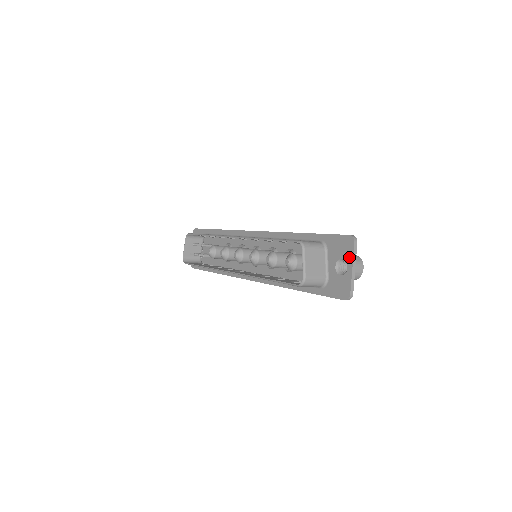
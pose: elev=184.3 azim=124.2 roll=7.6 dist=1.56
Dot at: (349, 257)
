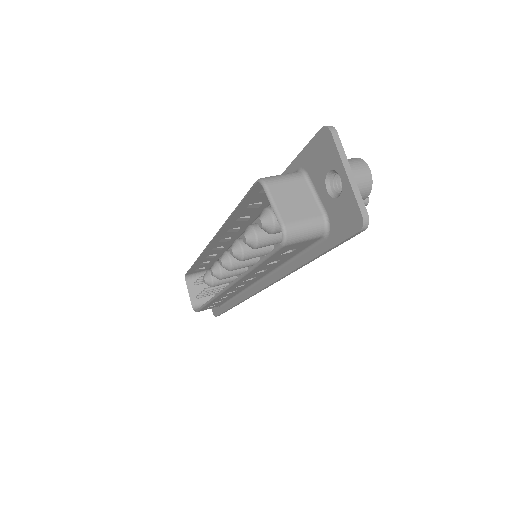
Dot at: (335, 160)
